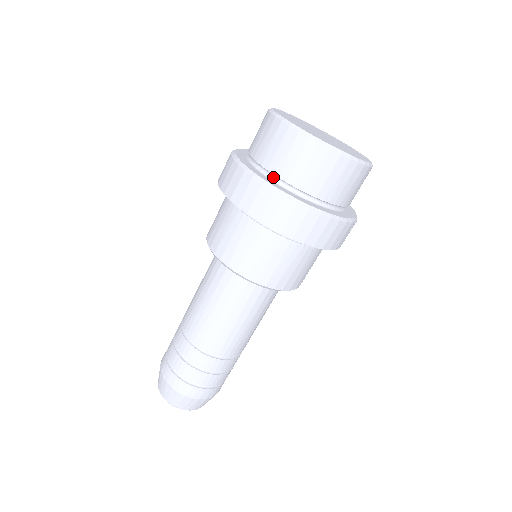
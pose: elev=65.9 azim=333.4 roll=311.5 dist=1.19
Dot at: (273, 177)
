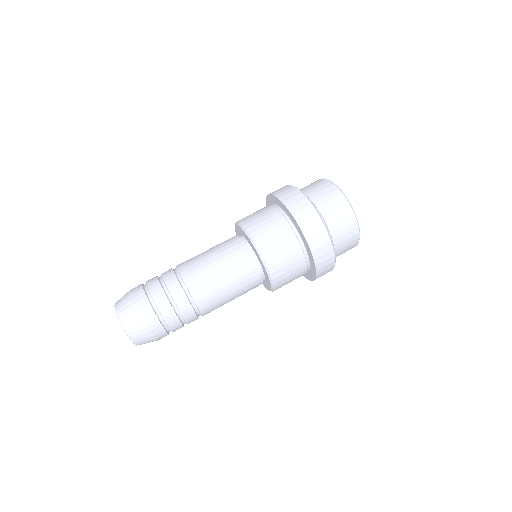
Dot at: occluded
